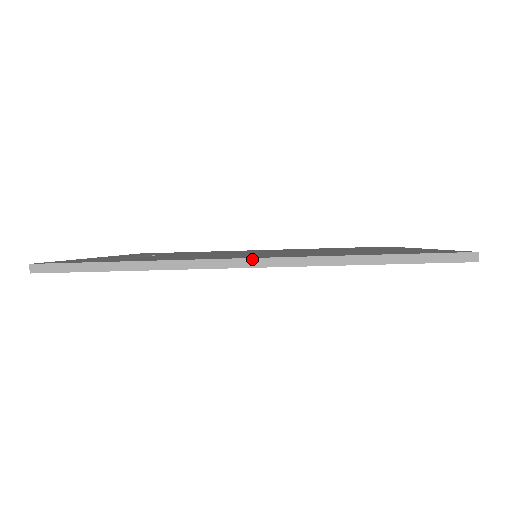
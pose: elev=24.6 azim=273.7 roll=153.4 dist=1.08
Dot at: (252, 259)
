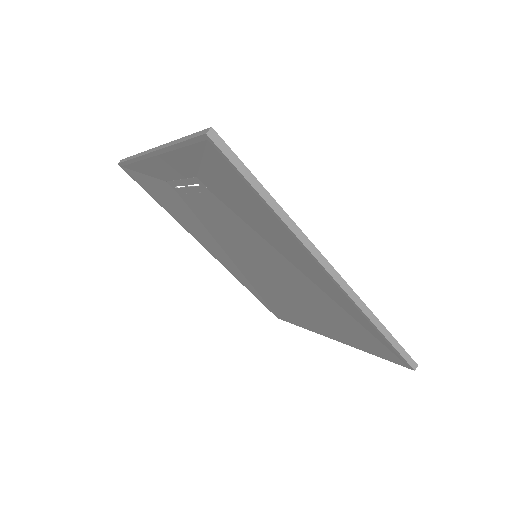
Dot at: (336, 271)
